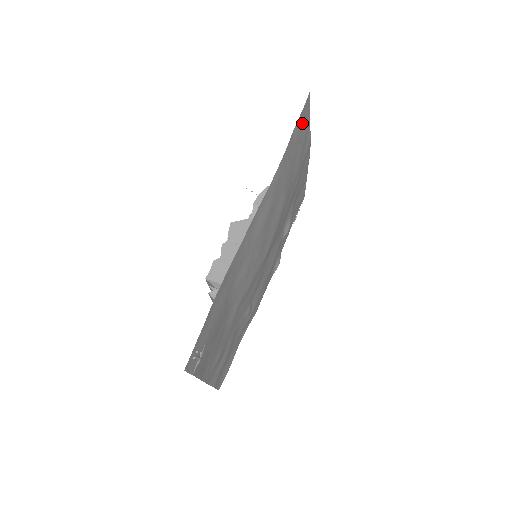
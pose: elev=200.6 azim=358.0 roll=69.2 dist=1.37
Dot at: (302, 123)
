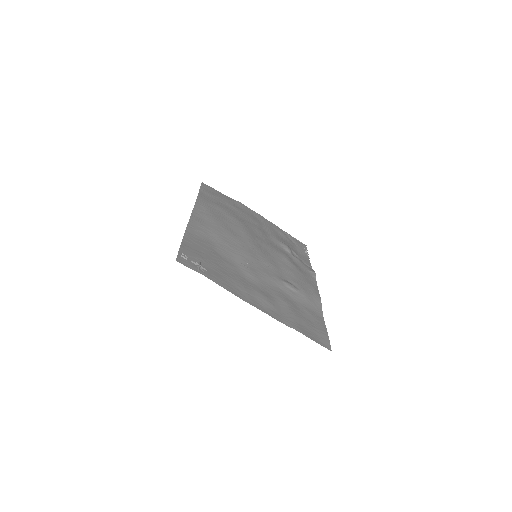
Dot at: (211, 192)
